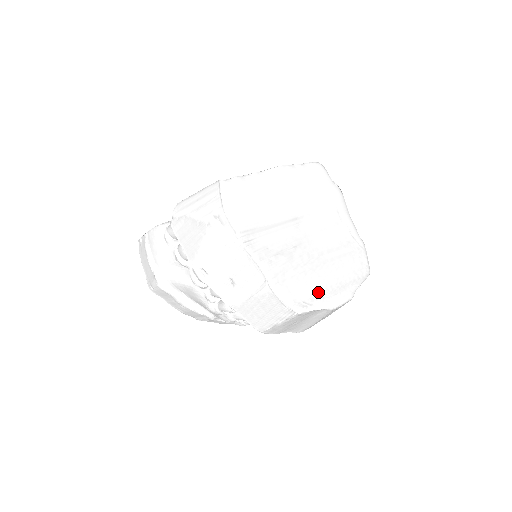
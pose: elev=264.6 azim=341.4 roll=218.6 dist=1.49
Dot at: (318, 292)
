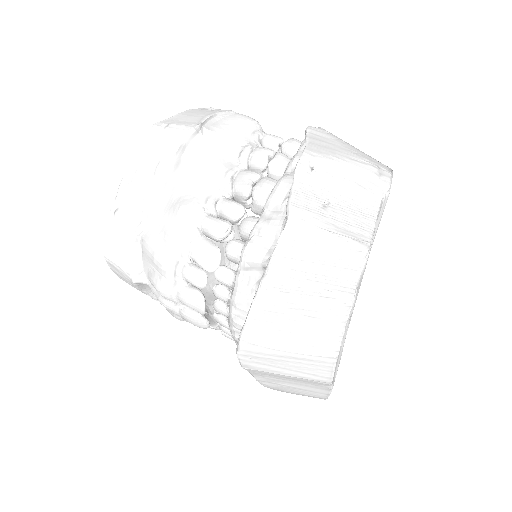
Dot at: occluded
